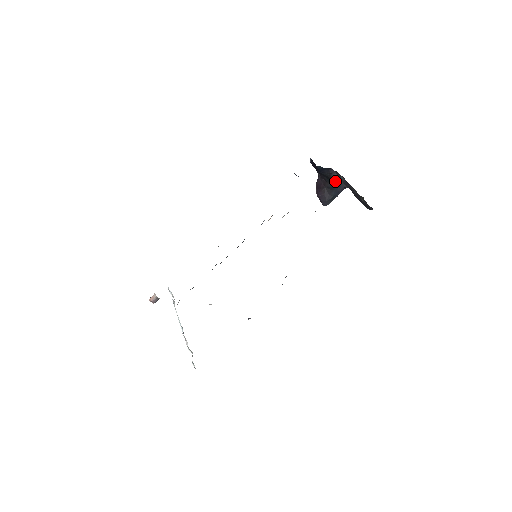
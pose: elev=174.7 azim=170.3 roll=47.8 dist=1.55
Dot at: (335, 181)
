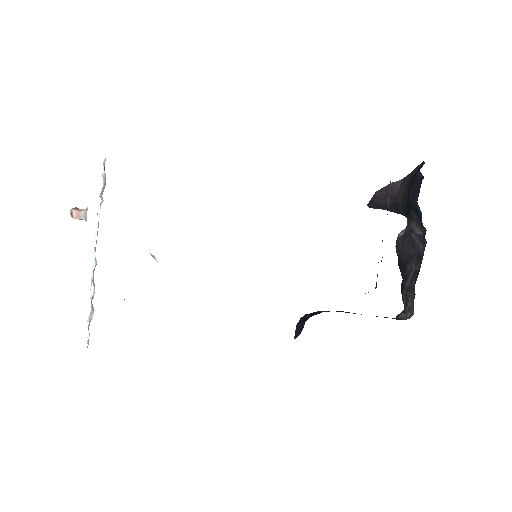
Dot at: (410, 226)
